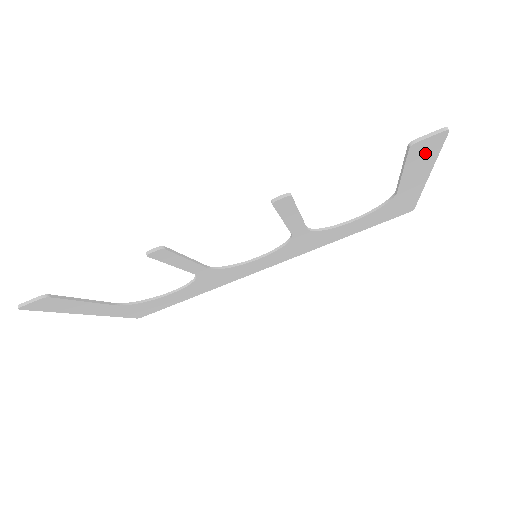
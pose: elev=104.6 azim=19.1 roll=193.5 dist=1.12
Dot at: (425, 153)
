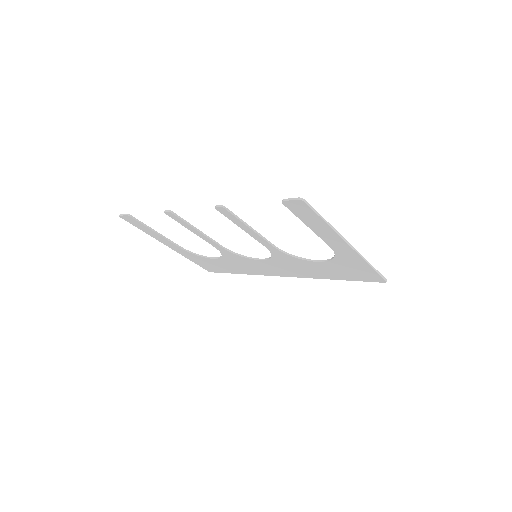
Dot at: (307, 215)
